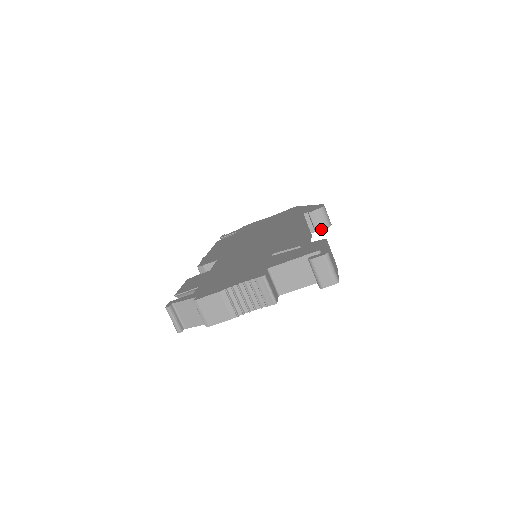
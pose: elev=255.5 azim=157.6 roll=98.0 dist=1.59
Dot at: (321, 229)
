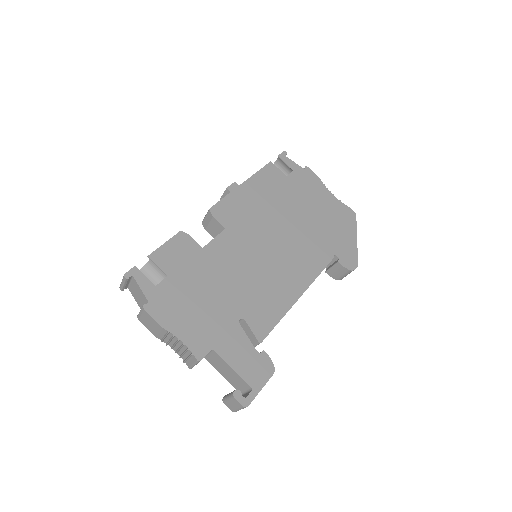
Dot at: (331, 275)
